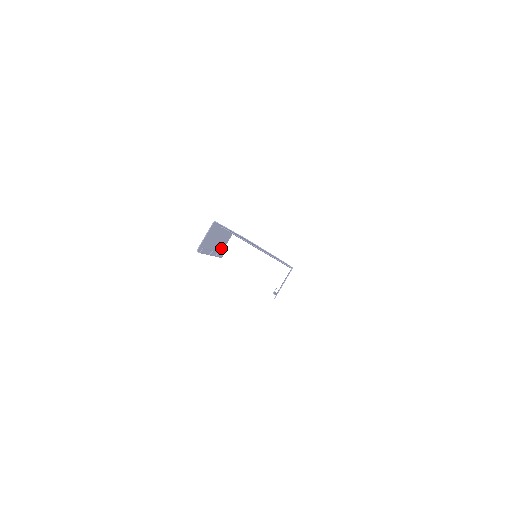
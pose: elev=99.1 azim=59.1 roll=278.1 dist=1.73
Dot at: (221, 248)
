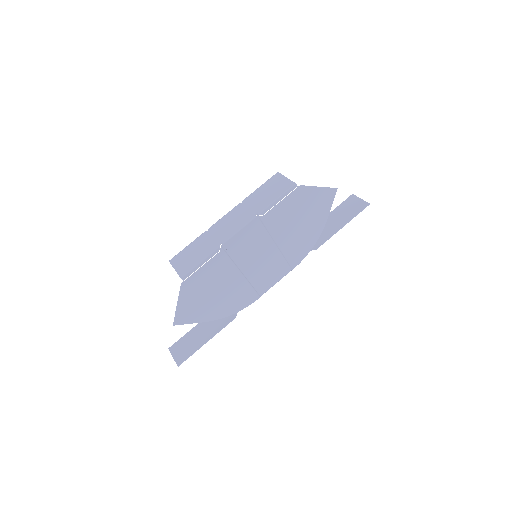
Dot at: (269, 186)
